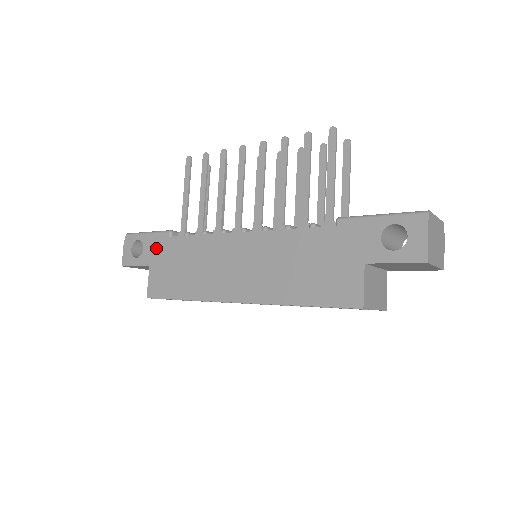
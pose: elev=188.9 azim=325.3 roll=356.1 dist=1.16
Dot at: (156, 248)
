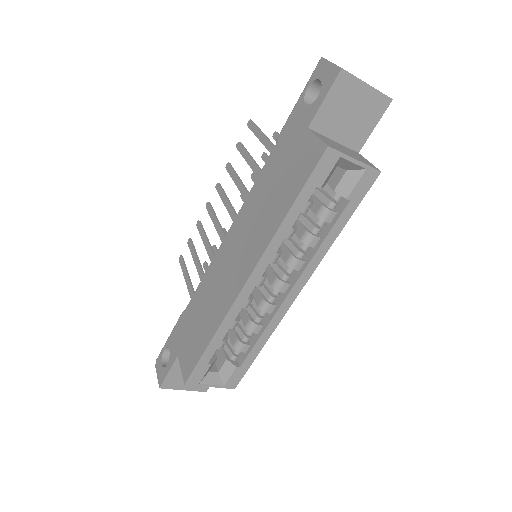
Dot at: (177, 335)
